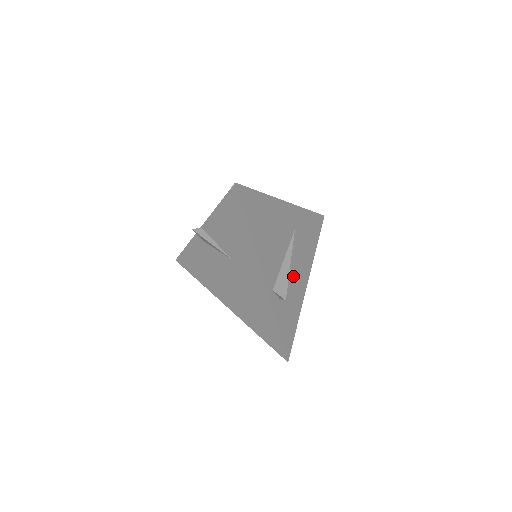
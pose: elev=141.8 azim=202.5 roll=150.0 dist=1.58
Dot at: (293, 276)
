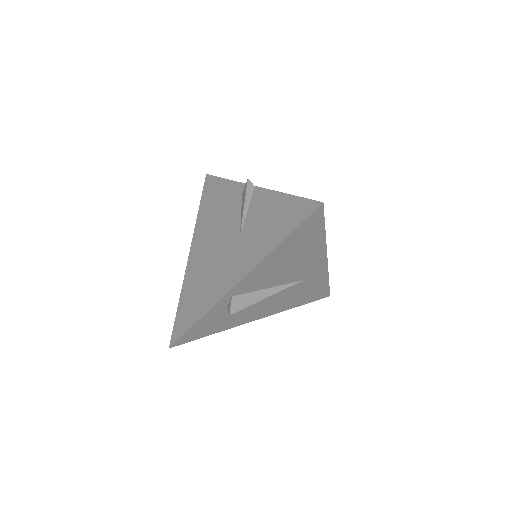
Dot at: (257, 304)
